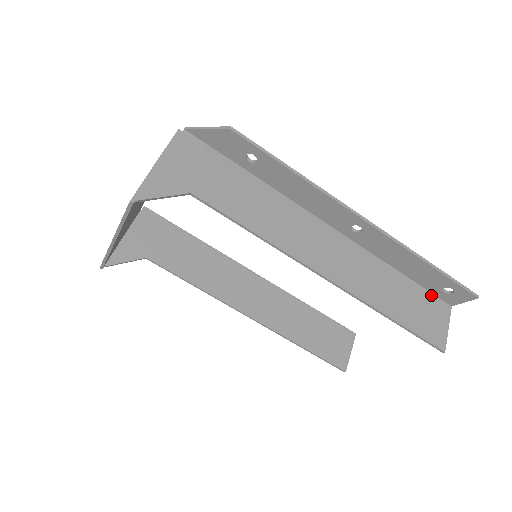
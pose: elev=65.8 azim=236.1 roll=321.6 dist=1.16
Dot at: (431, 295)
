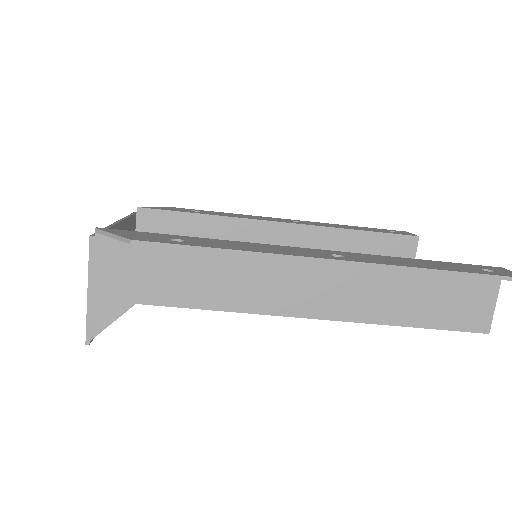
Dot at: occluded
